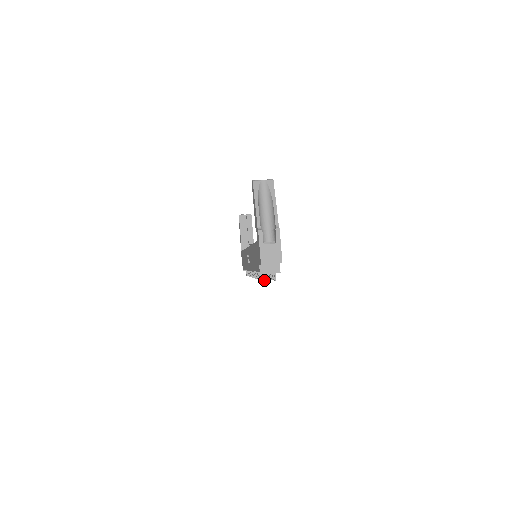
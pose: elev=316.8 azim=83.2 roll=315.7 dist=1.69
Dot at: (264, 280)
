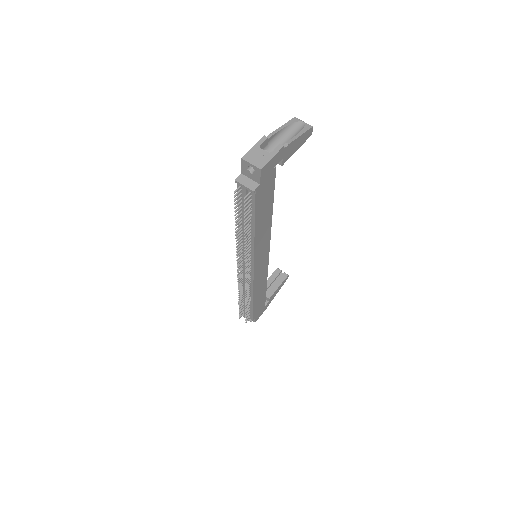
Dot at: (234, 191)
